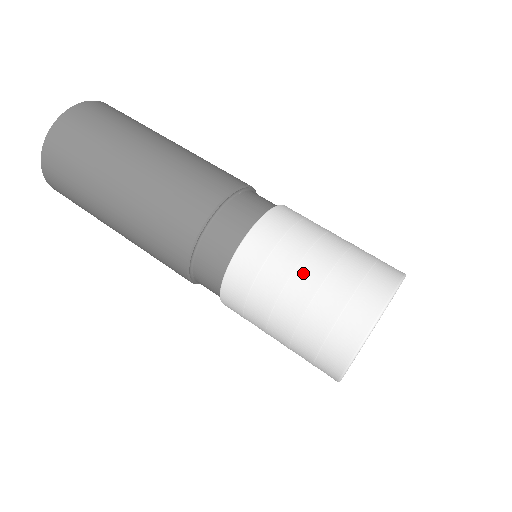
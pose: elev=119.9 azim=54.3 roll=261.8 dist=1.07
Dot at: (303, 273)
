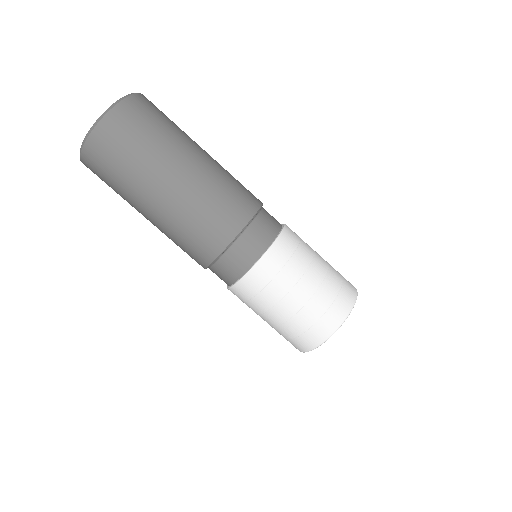
Dot at: (281, 308)
